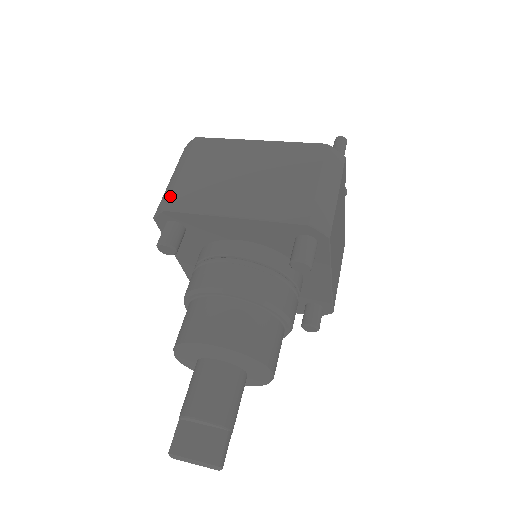
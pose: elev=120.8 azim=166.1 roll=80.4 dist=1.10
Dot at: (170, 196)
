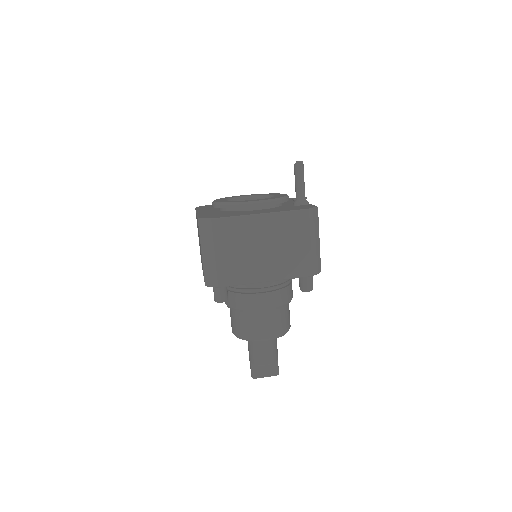
Dot at: (217, 276)
